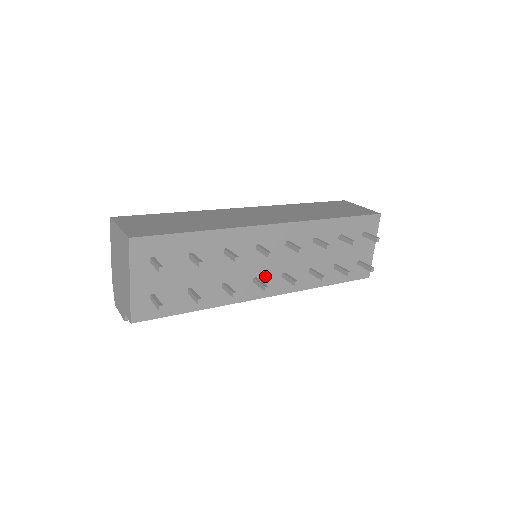
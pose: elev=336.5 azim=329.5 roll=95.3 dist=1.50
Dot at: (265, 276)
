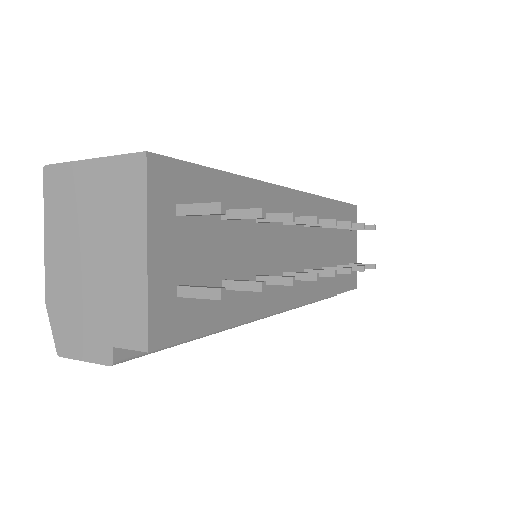
Dot at: (291, 271)
